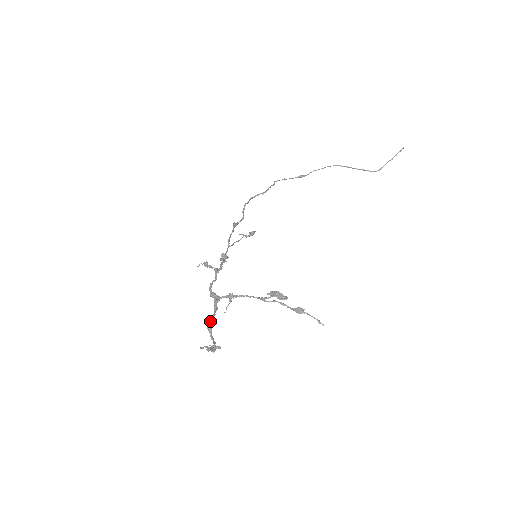
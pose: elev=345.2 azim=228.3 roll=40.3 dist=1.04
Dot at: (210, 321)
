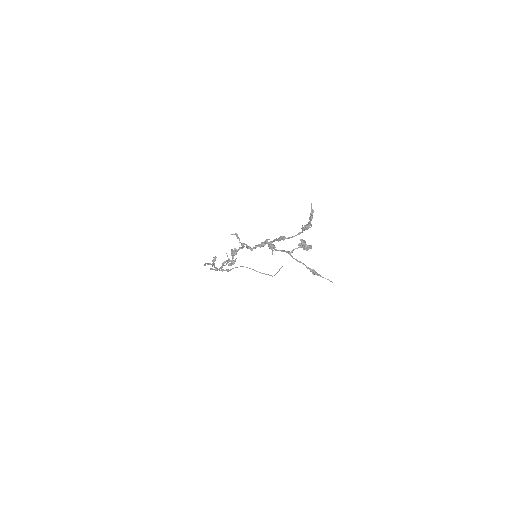
Dot at: occluded
